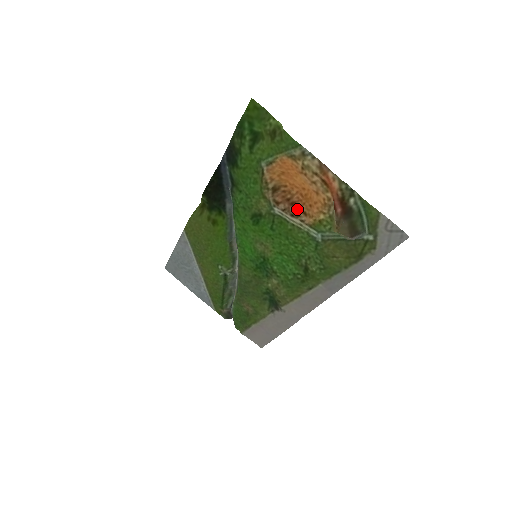
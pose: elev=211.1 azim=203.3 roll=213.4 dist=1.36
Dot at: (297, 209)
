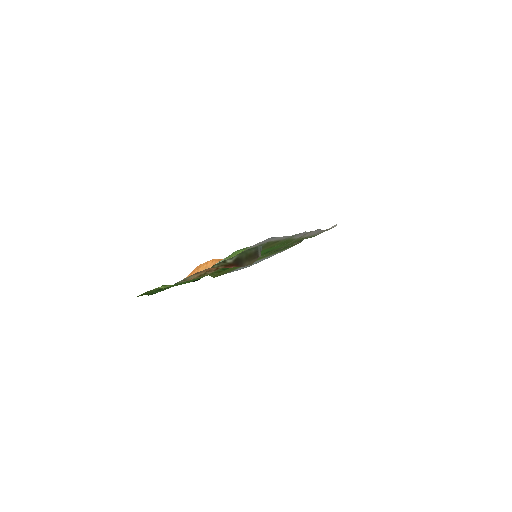
Dot at: occluded
